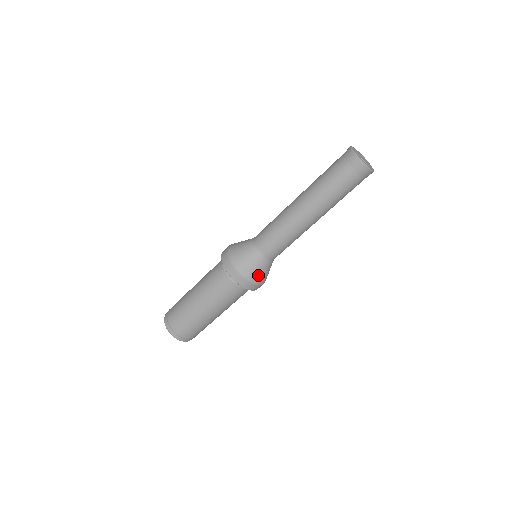
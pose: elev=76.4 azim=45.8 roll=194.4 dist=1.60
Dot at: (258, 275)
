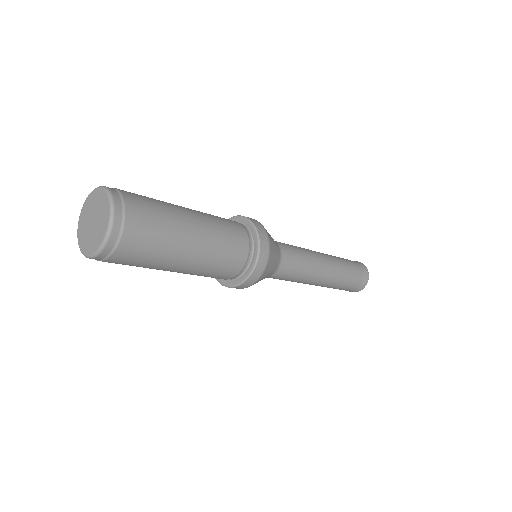
Dot at: (272, 259)
